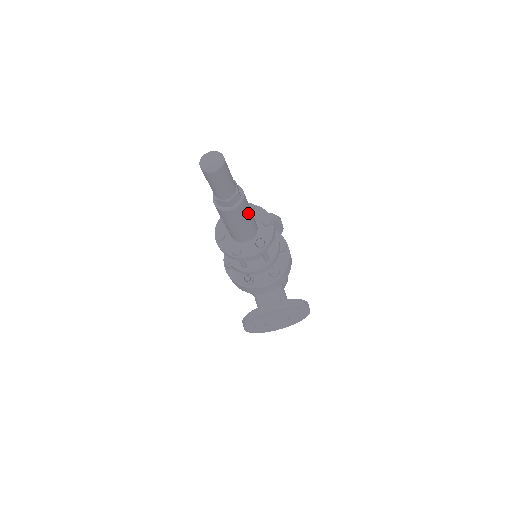
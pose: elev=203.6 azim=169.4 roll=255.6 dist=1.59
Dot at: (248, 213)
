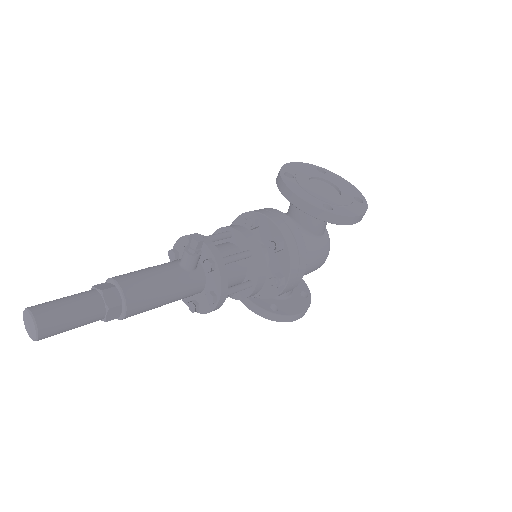
Dot at: (153, 308)
